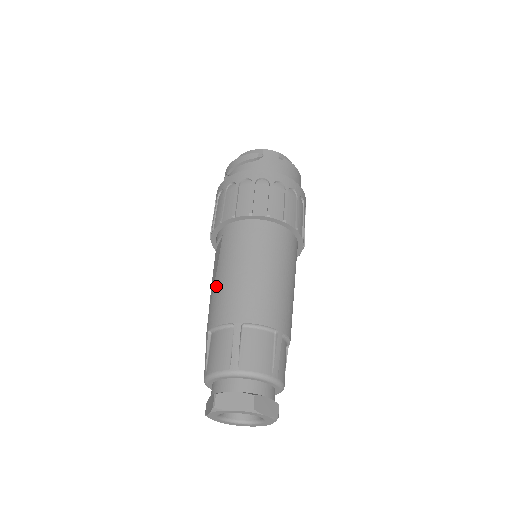
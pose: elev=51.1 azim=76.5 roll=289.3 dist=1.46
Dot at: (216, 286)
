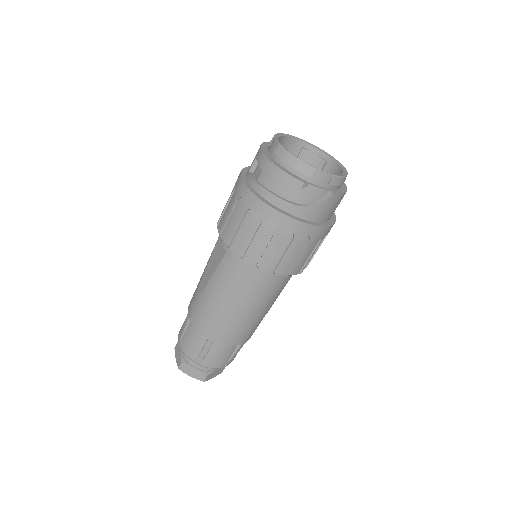
Dot at: (205, 294)
